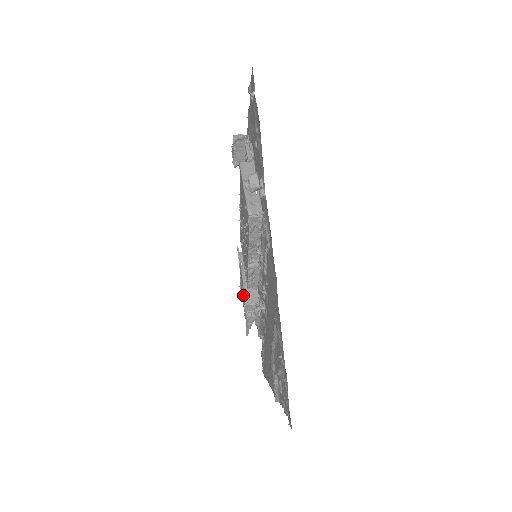
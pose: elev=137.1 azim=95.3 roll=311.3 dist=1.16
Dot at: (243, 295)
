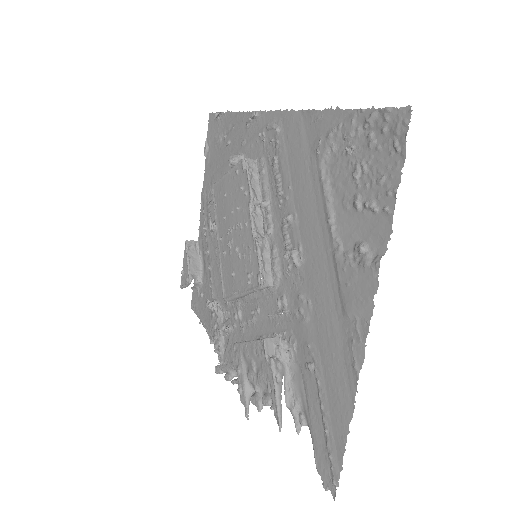
Dot at: (250, 372)
